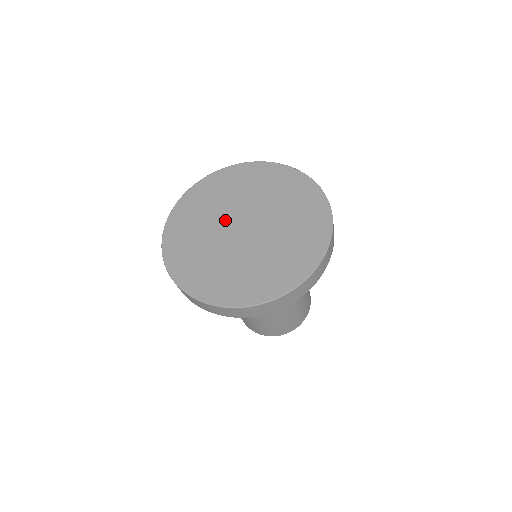
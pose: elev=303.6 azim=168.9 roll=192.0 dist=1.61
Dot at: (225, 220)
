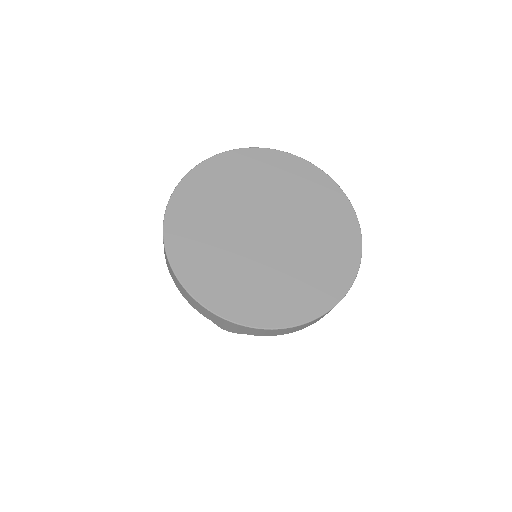
Dot at: (247, 212)
